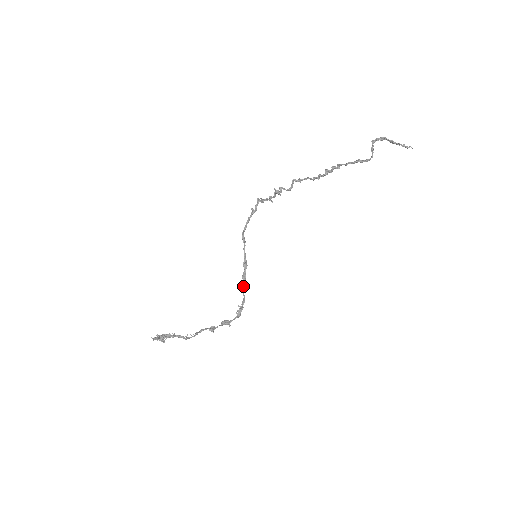
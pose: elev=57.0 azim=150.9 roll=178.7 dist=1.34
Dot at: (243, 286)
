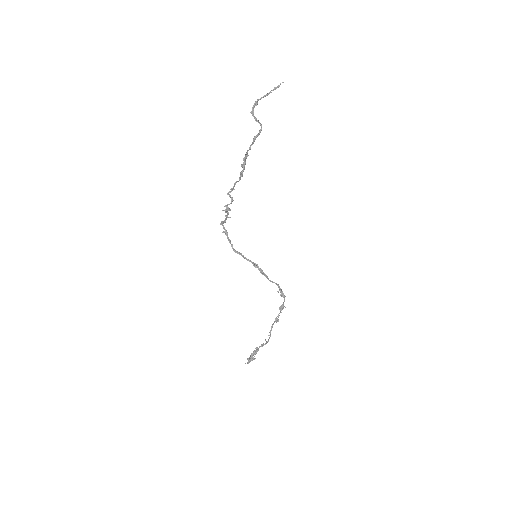
Dot at: (268, 279)
